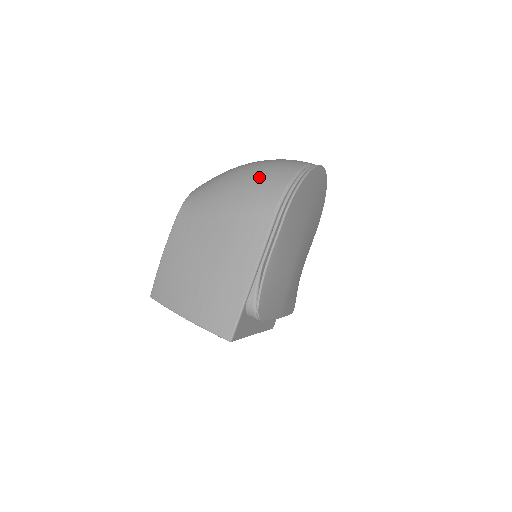
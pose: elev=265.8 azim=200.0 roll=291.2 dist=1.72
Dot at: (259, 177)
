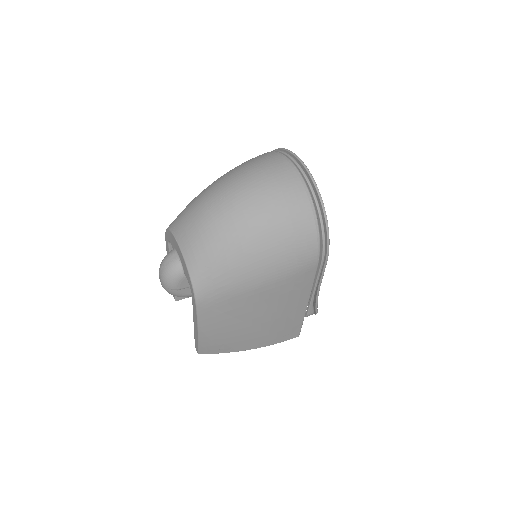
Dot at: (281, 241)
